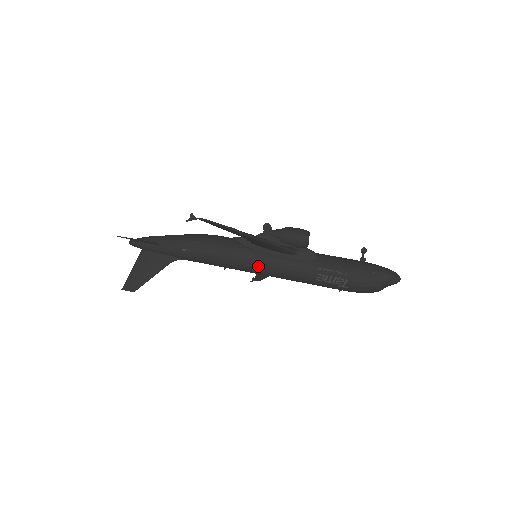
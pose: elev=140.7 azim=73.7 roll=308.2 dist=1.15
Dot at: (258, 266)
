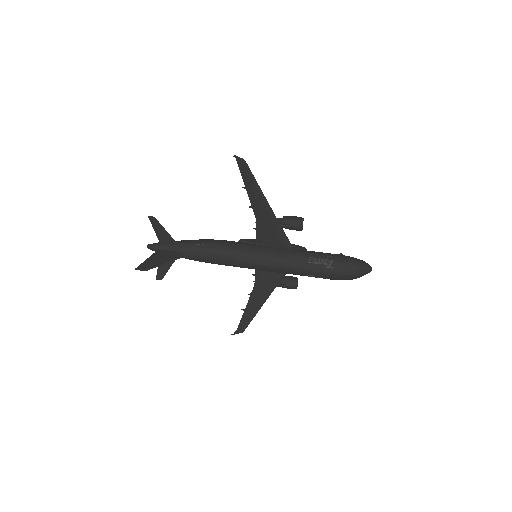
Dot at: (260, 254)
